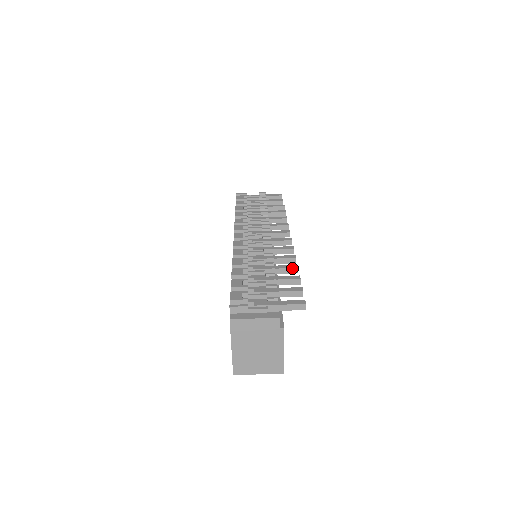
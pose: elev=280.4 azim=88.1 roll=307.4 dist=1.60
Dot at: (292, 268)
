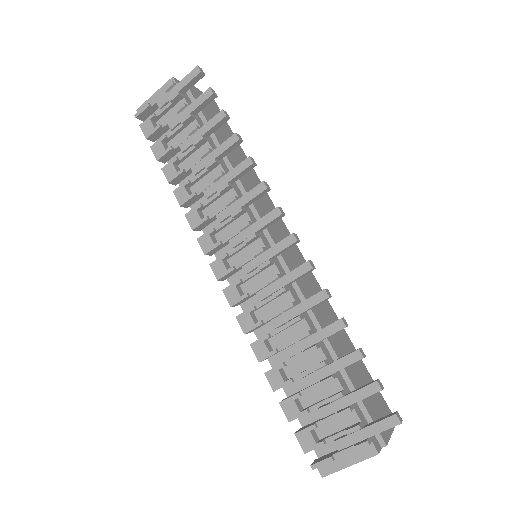
Dot at: (338, 331)
